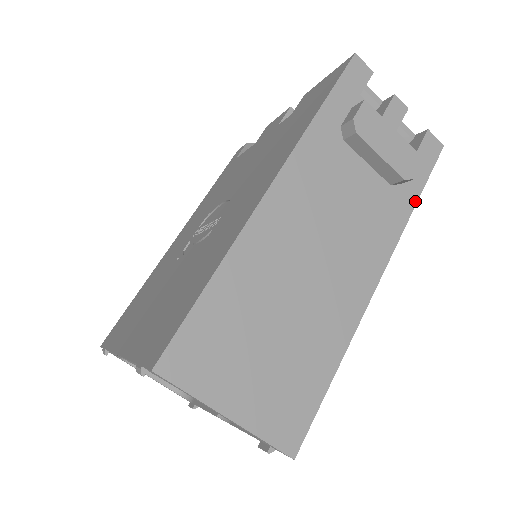
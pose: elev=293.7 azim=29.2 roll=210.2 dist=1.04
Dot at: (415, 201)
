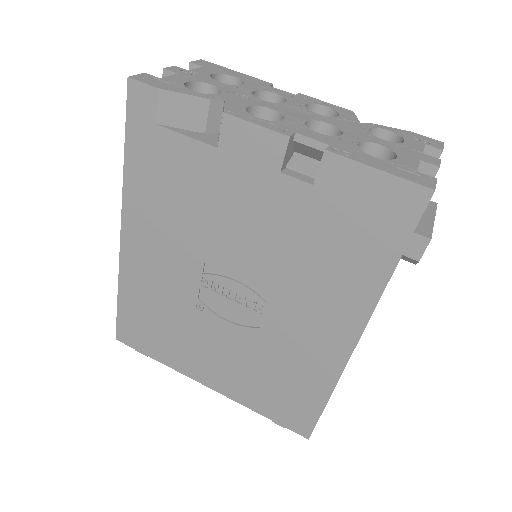
Dot at: occluded
